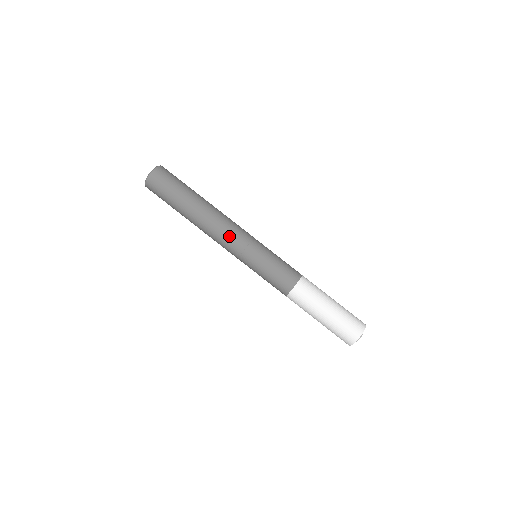
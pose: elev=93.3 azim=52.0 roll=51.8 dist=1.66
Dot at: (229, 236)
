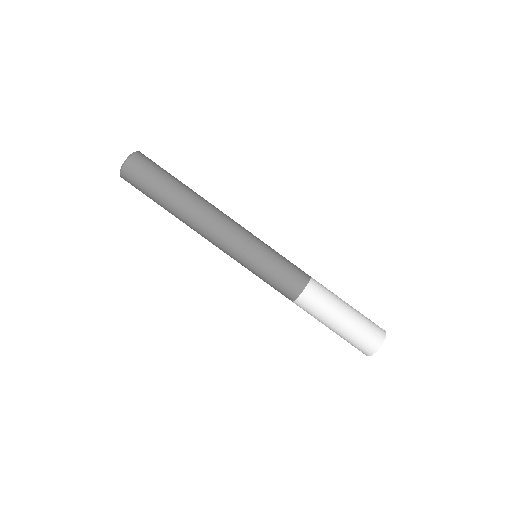
Dot at: (232, 224)
